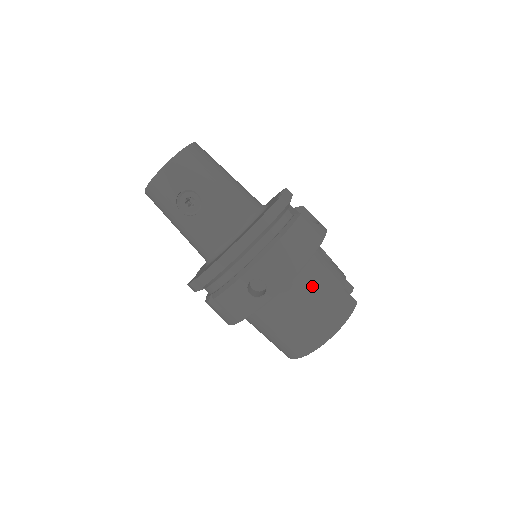
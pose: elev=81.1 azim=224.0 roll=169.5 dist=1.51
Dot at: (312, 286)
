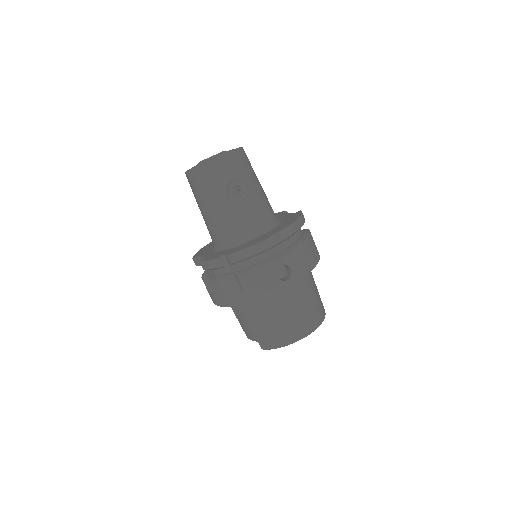
Dot at: (309, 286)
